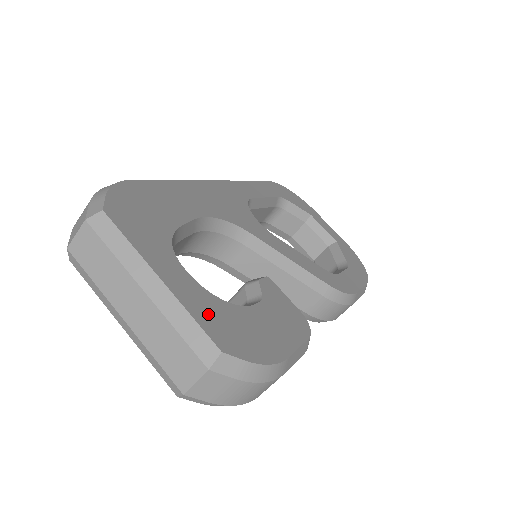
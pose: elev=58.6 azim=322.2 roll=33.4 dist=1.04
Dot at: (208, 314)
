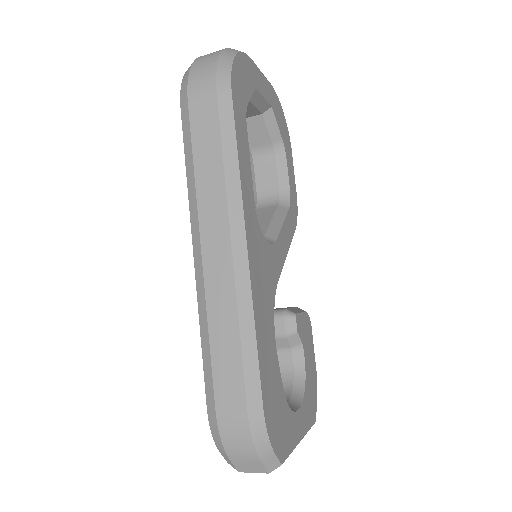
Dot at: (308, 415)
